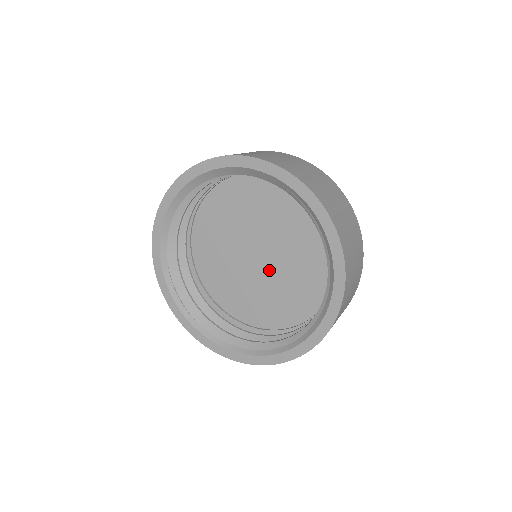
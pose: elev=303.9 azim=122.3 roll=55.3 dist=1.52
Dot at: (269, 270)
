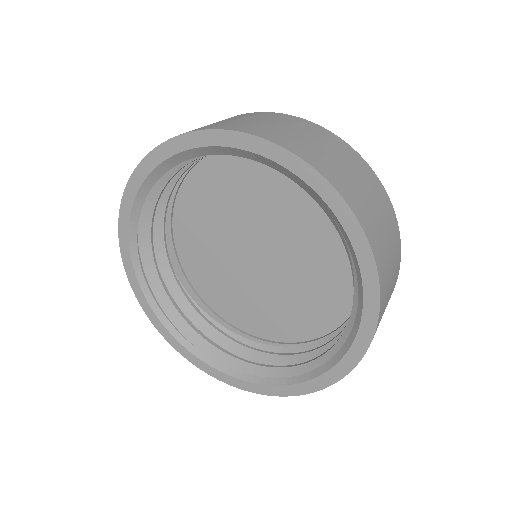
Dot at: (266, 274)
